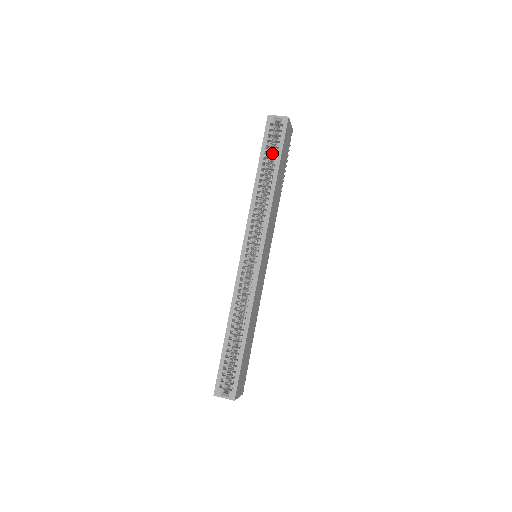
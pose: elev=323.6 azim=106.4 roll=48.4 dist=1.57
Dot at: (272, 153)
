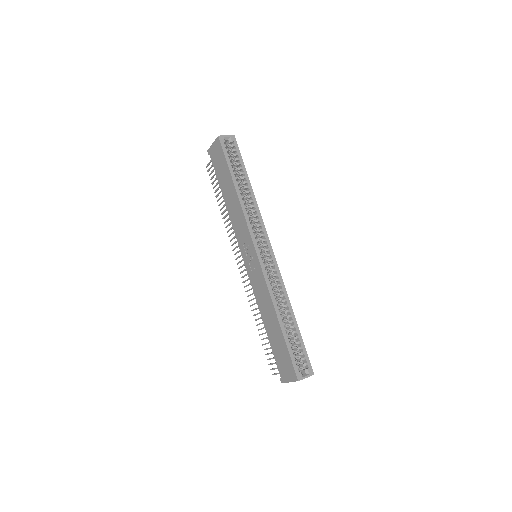
Dot at: occluded
